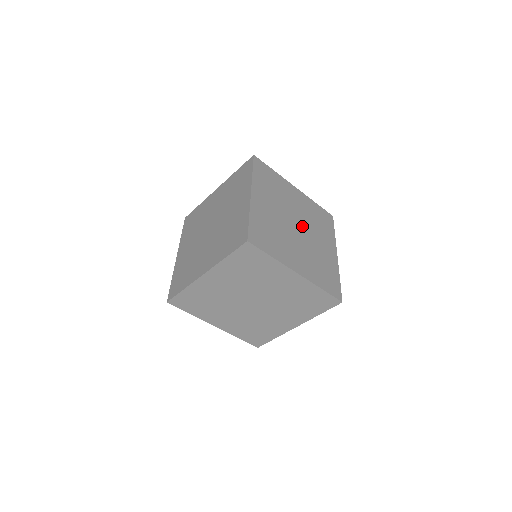
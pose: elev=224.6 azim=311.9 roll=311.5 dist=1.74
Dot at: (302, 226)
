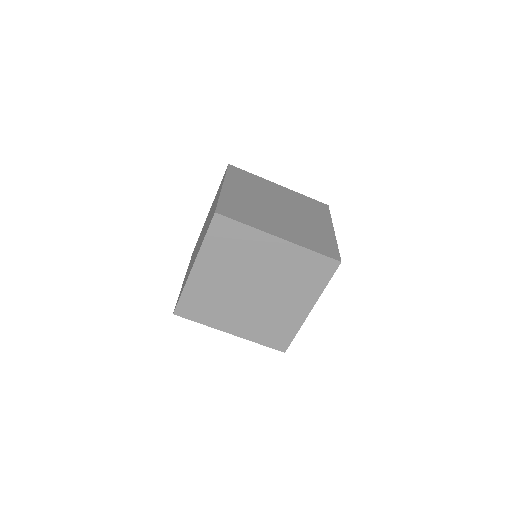
Dot at: (286, 208)
